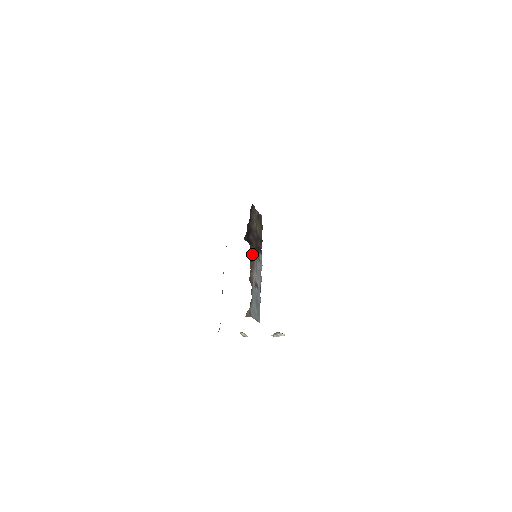
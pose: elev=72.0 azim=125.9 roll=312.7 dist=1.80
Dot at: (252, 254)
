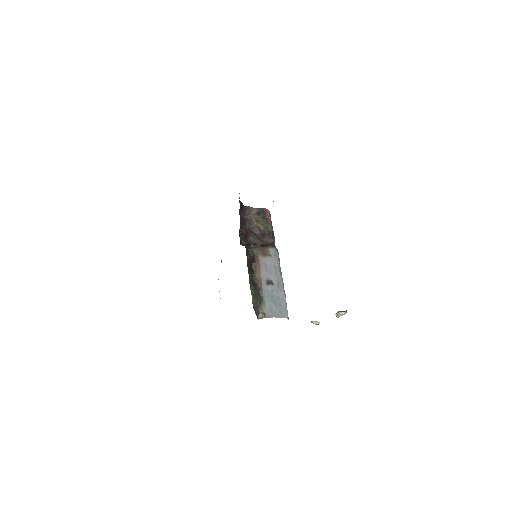
Dot at: (254, 255)
